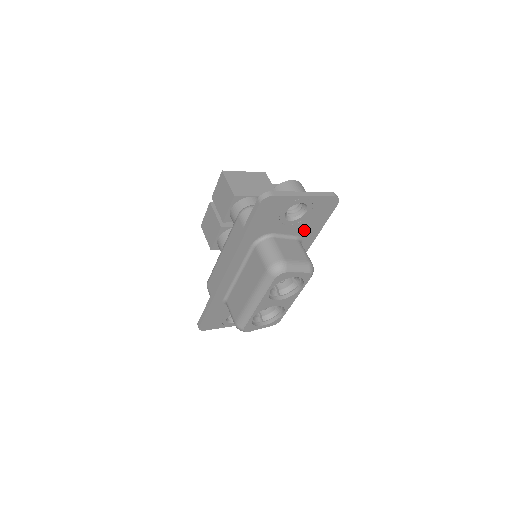
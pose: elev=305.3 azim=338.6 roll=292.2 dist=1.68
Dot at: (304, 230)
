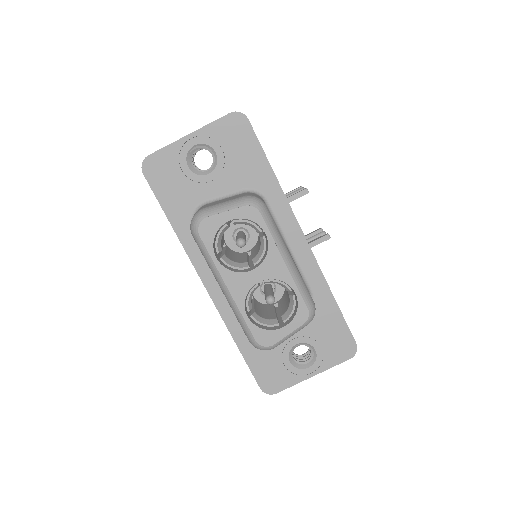
Dot at: (244, 177)
